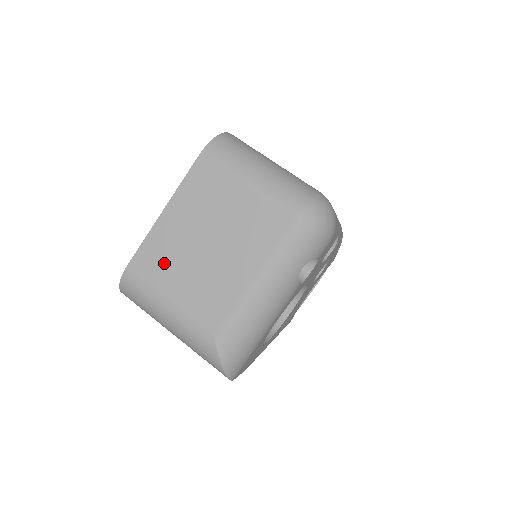
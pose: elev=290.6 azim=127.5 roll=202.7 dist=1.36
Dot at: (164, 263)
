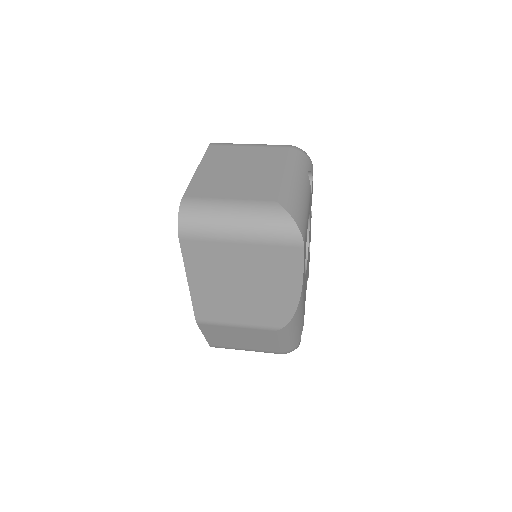
Dot at: (213, 186)
